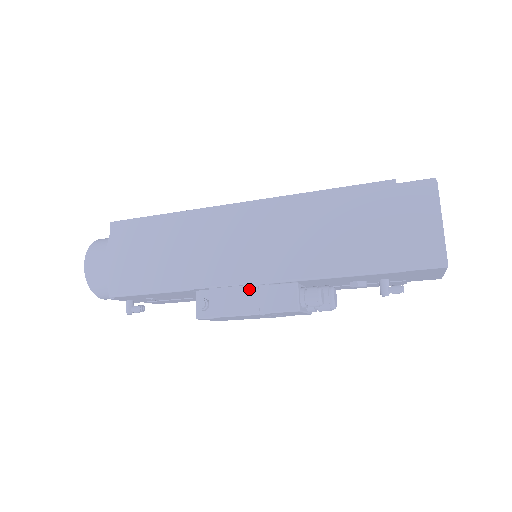
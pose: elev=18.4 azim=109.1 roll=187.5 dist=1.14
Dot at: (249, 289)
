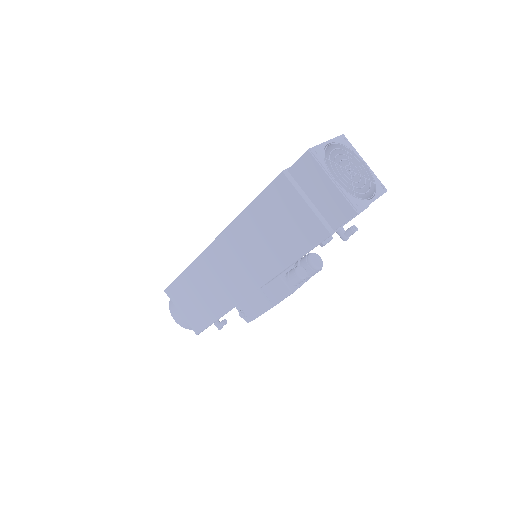
Dot at: (258, 294)
